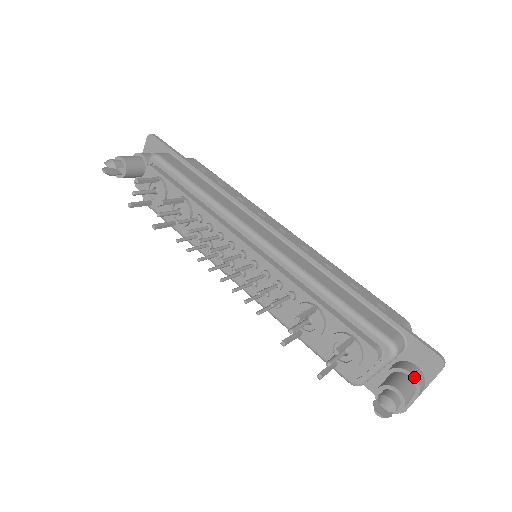
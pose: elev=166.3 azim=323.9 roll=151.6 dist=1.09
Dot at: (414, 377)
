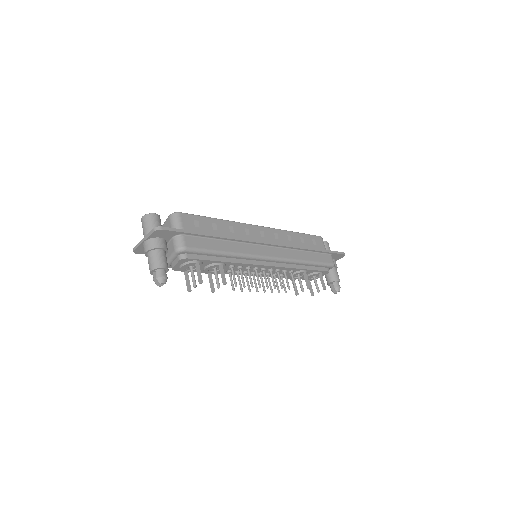
Dot at: (337, 267)
